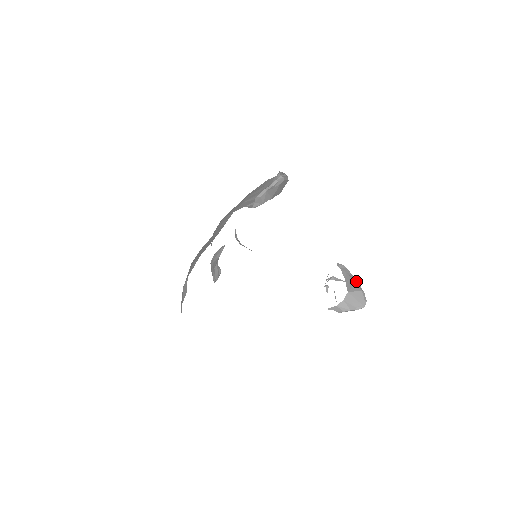
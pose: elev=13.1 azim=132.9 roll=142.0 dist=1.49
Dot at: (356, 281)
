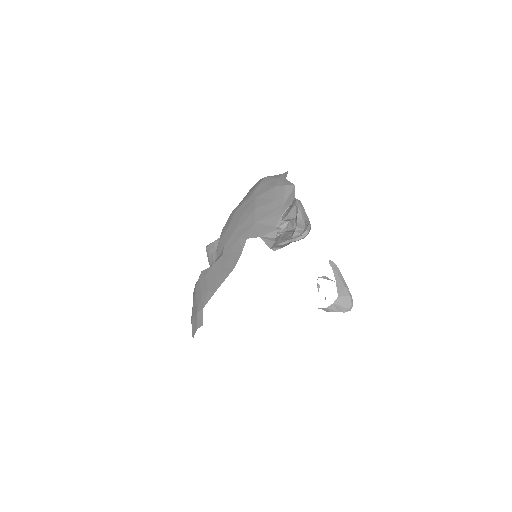
Dot at: (345, 283)
